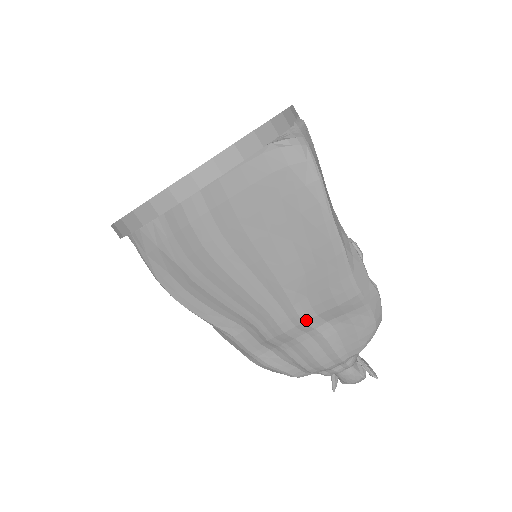
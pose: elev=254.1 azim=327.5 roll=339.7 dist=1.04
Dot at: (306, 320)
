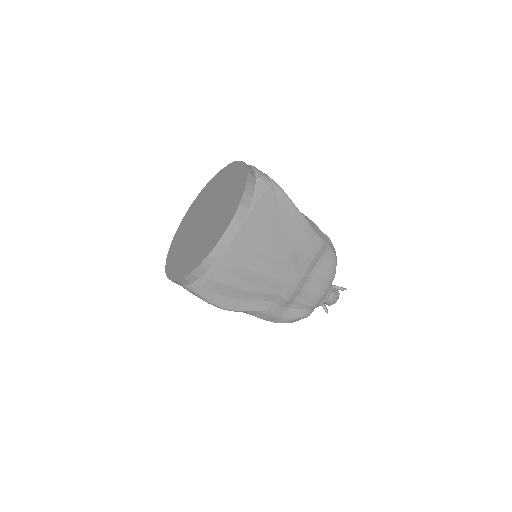
Dot at: (304, 274)
